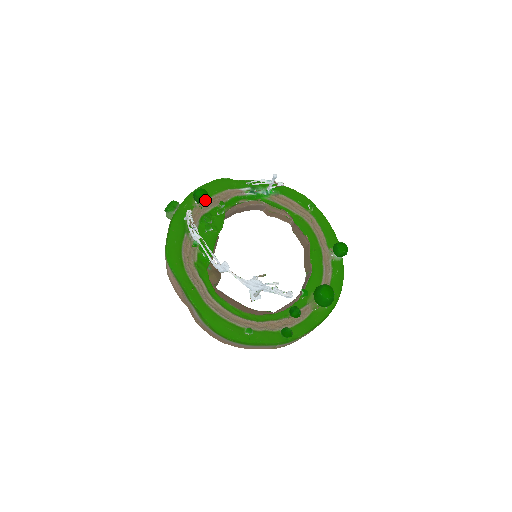
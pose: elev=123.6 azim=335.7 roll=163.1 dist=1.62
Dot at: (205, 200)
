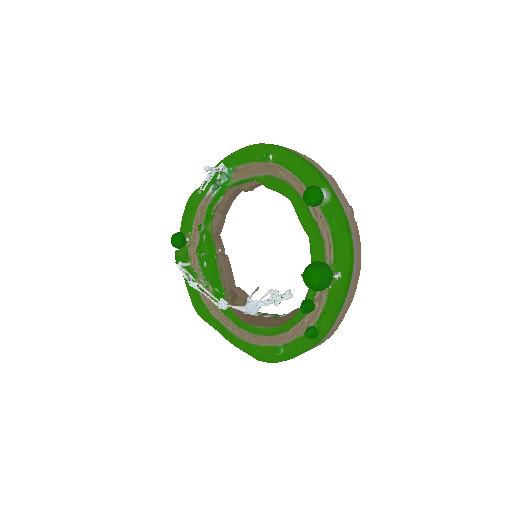
Dot at: (182, 243)
